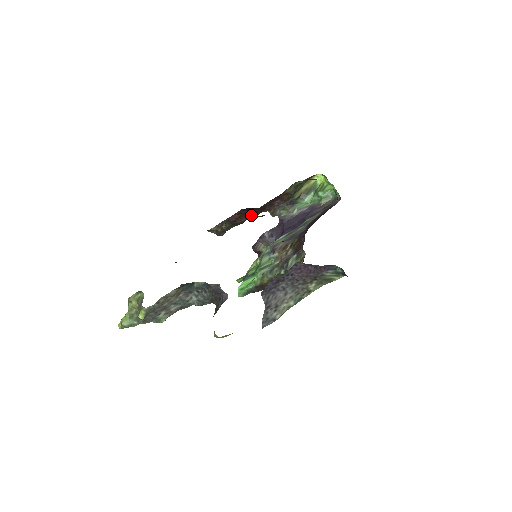
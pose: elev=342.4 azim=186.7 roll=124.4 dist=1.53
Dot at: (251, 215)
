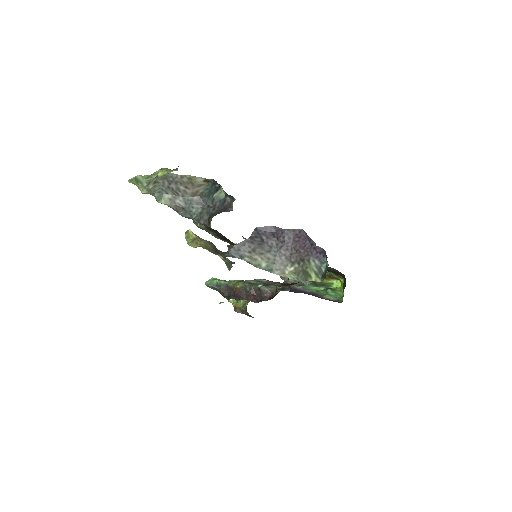
Dot at: occluded
